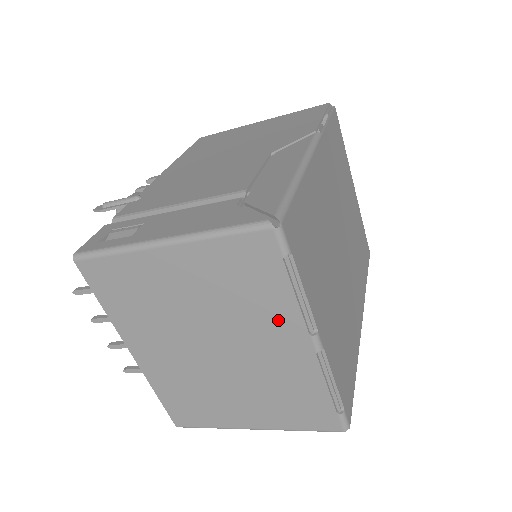
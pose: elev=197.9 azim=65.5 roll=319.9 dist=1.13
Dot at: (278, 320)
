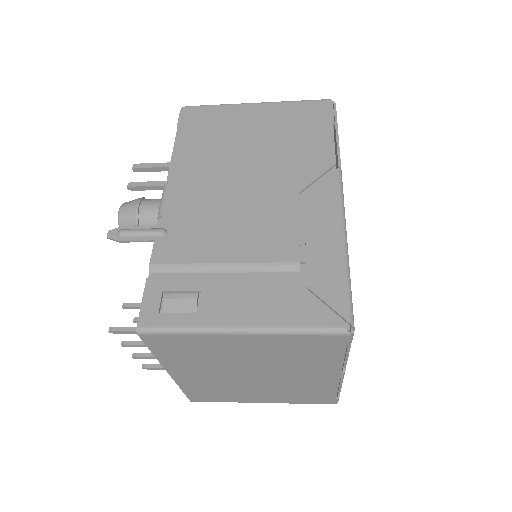
Dot at: (320, 367)
